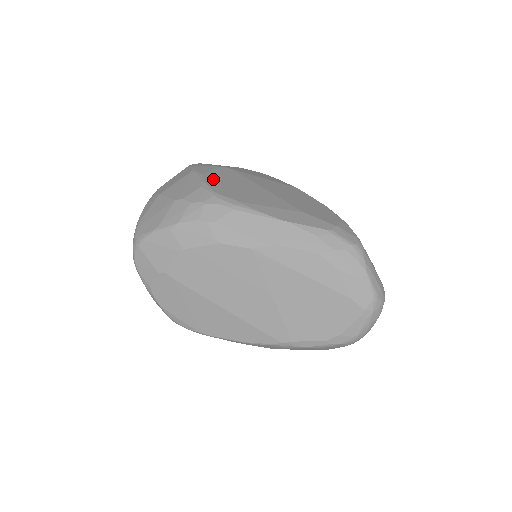
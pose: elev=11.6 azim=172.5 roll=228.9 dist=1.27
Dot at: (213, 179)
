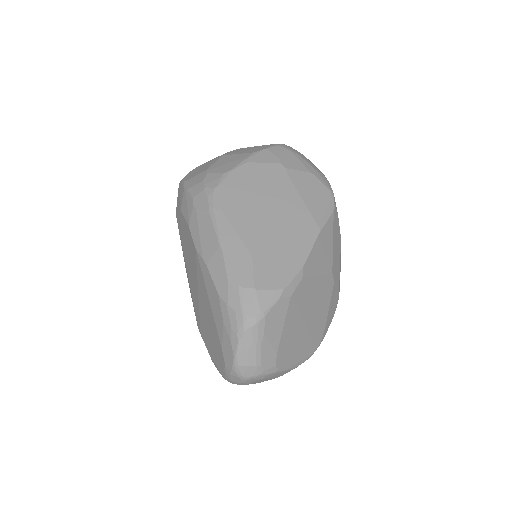
Dot at: (245, 172)
